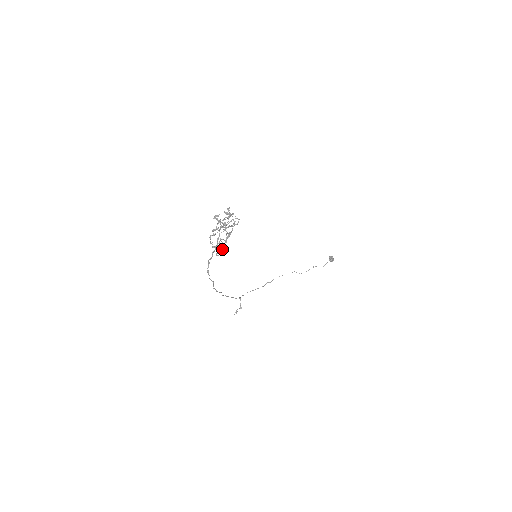
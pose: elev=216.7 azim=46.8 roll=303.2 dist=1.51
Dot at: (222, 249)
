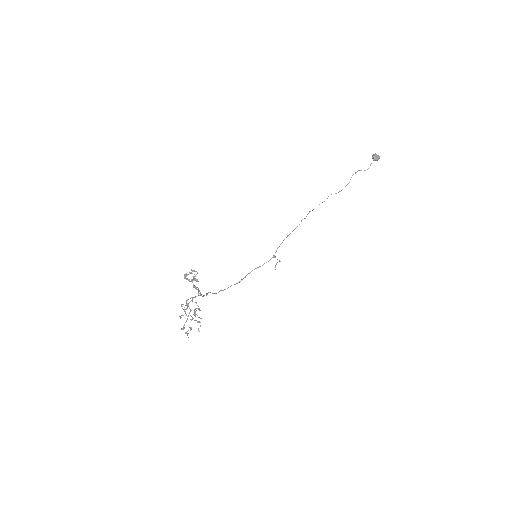
Dot at: (198, 322)
